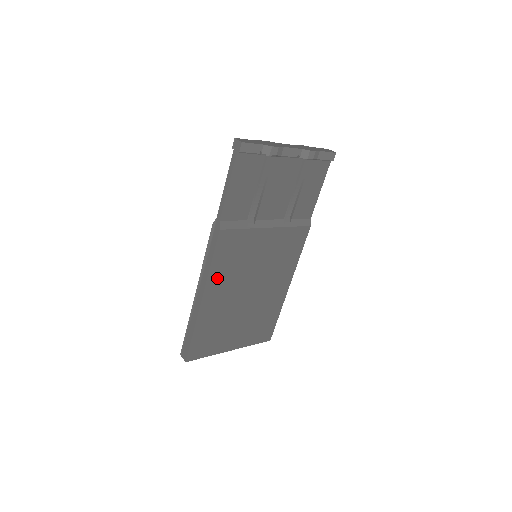
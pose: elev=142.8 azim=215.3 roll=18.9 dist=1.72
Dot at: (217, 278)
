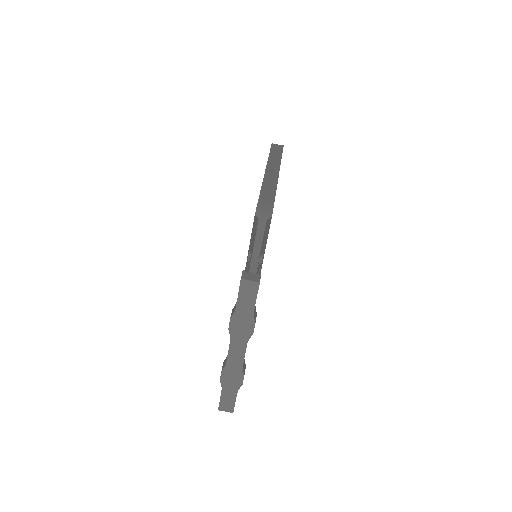
Dot at: occluded
